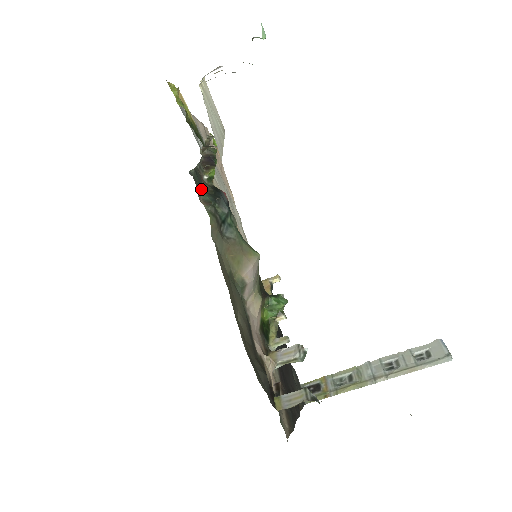
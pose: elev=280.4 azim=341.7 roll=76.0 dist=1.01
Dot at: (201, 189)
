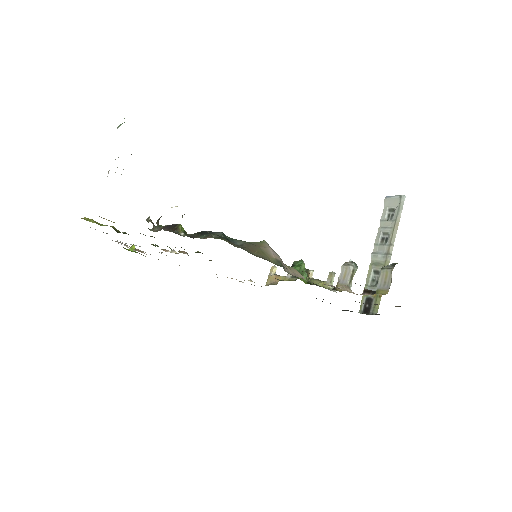
Dot at: occluded
